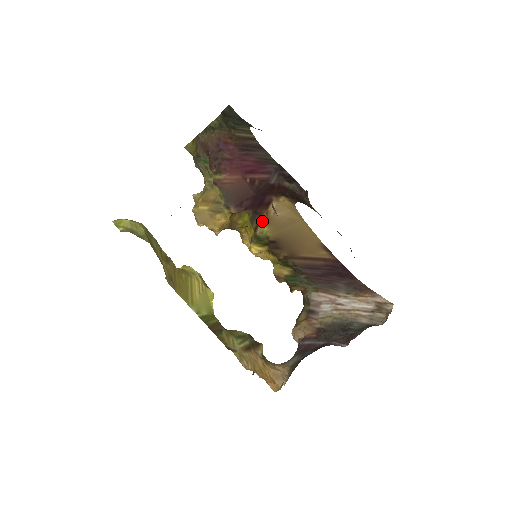
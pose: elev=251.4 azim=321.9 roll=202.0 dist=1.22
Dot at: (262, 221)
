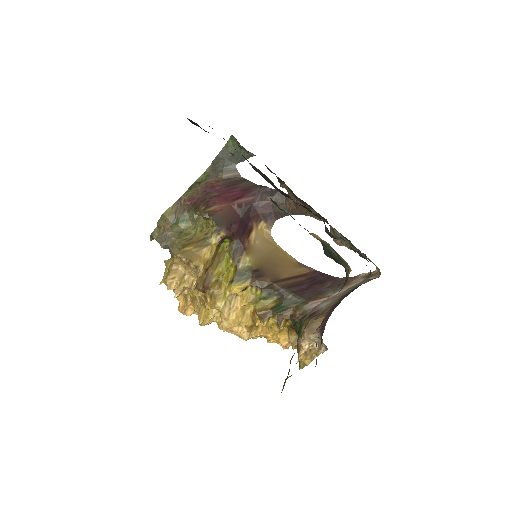
Dot at: (244, 251)
